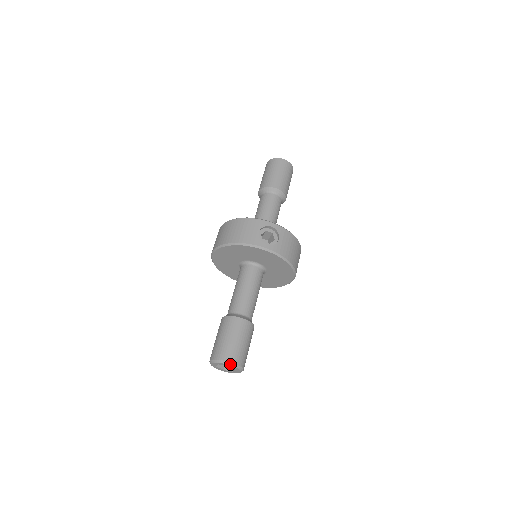
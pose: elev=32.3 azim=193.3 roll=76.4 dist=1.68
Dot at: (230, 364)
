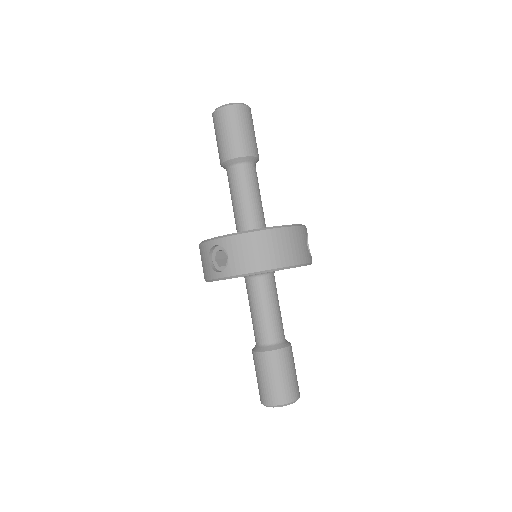
Dot at: occluded
